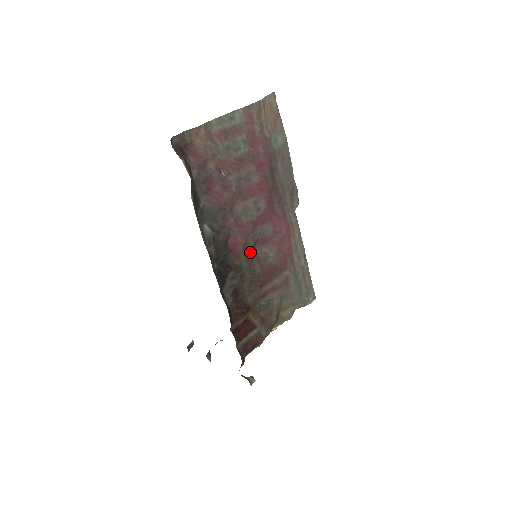
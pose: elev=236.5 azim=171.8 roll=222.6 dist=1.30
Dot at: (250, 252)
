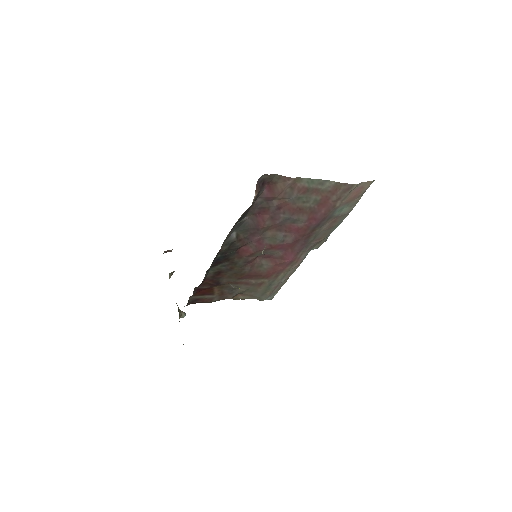
Dot at: (251, 259)
